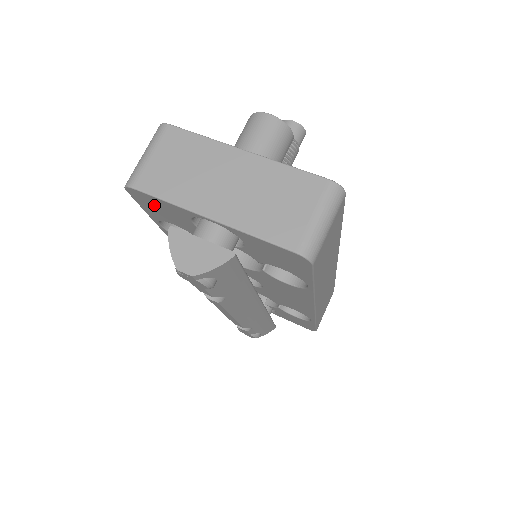
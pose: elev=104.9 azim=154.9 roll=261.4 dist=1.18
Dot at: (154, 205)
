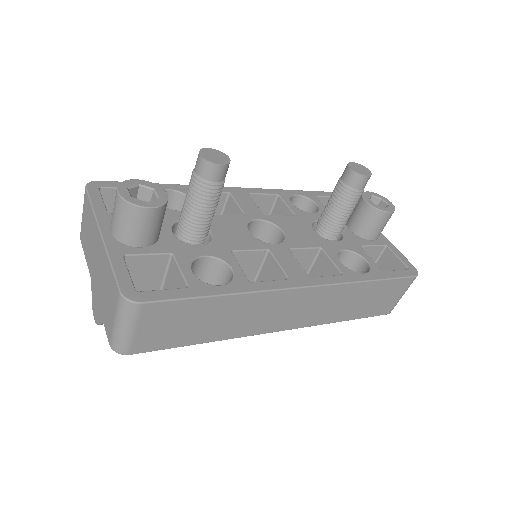
Dot at: occluded
